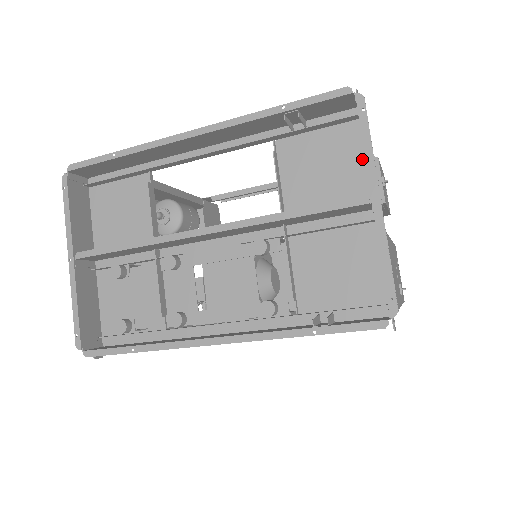
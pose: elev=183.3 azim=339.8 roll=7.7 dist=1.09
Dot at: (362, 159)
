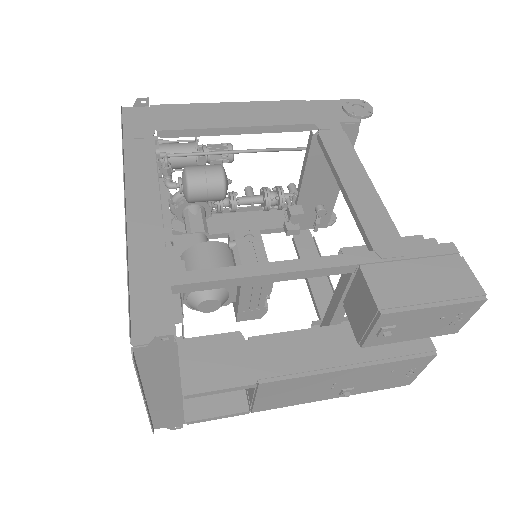
Dot at: occluded
